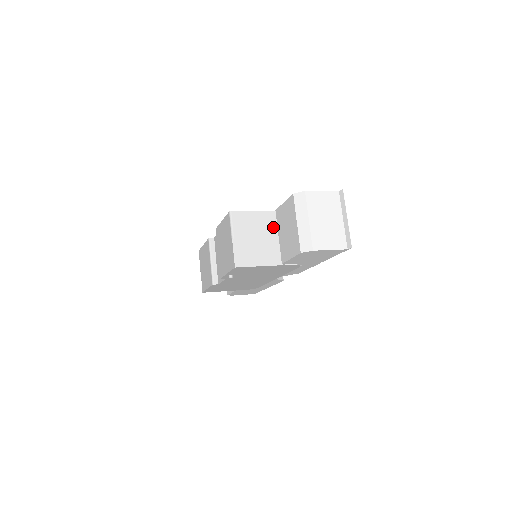
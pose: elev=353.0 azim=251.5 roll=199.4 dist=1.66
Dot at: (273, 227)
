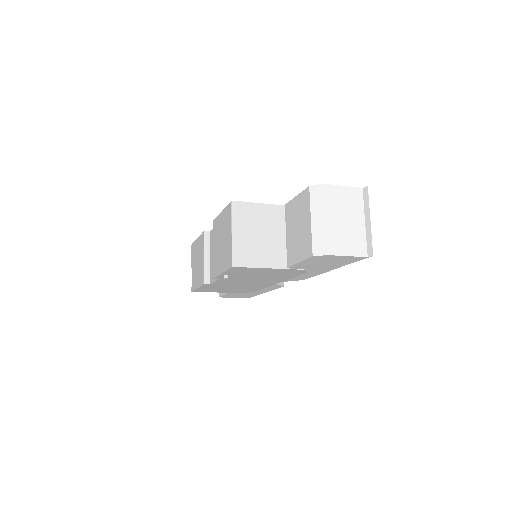
Dot at: (280, 224)
